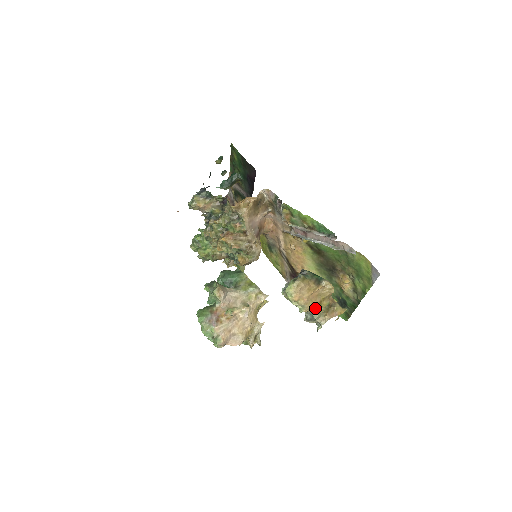
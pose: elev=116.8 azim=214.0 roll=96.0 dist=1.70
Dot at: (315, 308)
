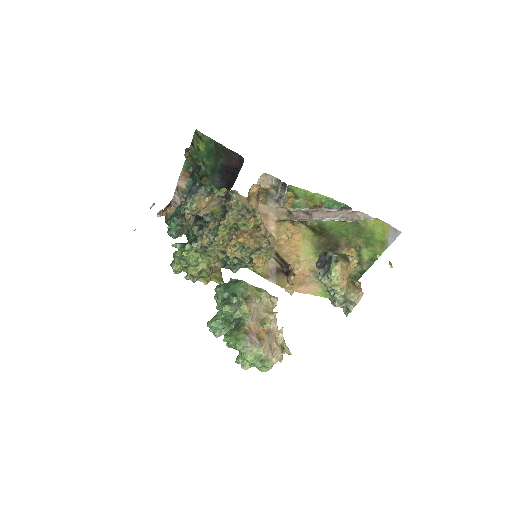
Dot at: (347, 288)
